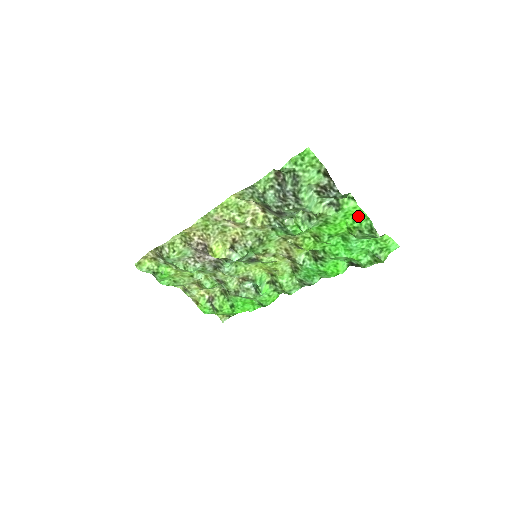
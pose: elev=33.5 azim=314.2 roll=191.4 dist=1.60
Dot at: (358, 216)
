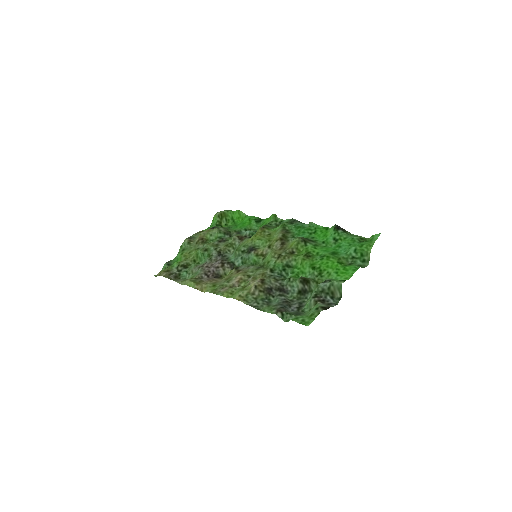
Dot at: (348, 271)
